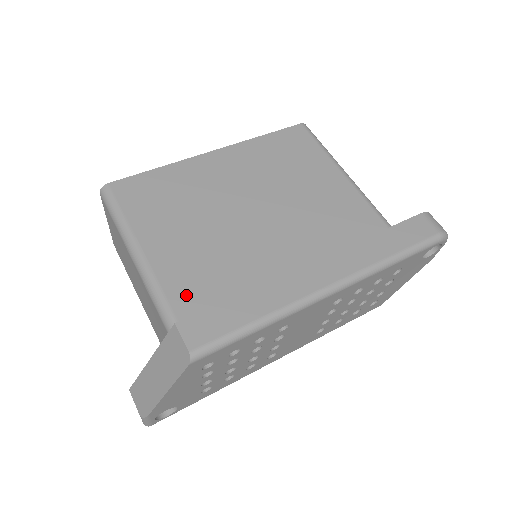
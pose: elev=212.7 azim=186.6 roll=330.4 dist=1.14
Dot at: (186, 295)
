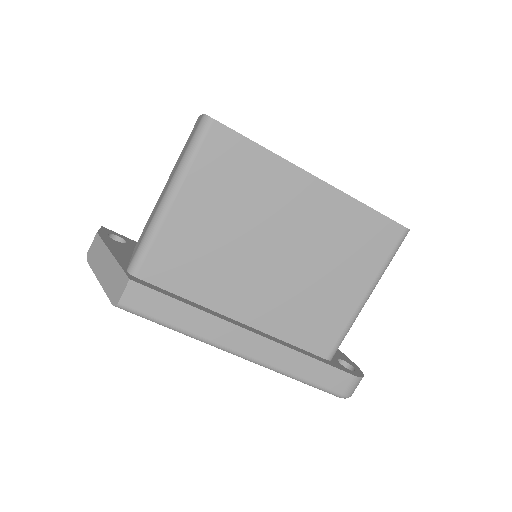
Dot at: (161, 263)
